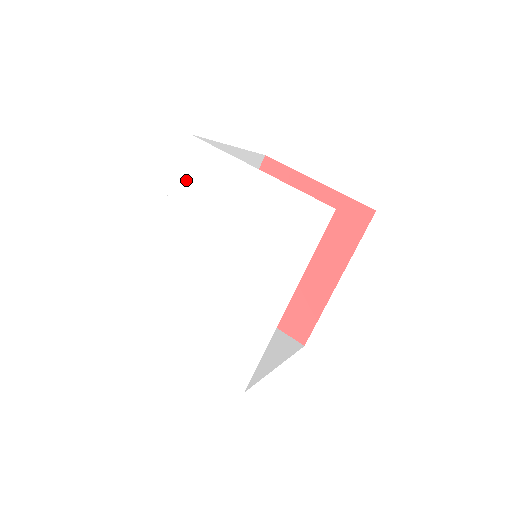
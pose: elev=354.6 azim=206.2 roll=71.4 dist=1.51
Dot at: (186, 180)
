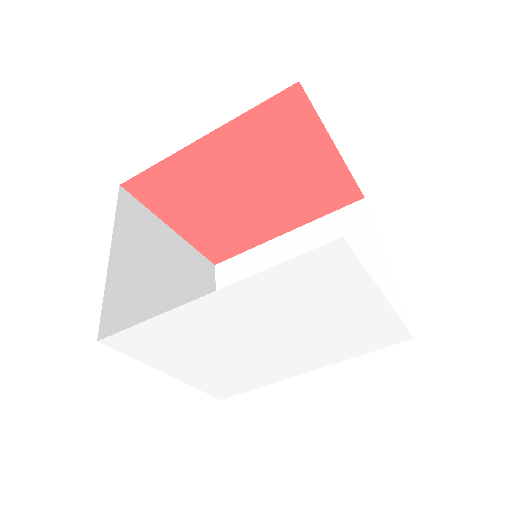
Dot at: (291, 274)
